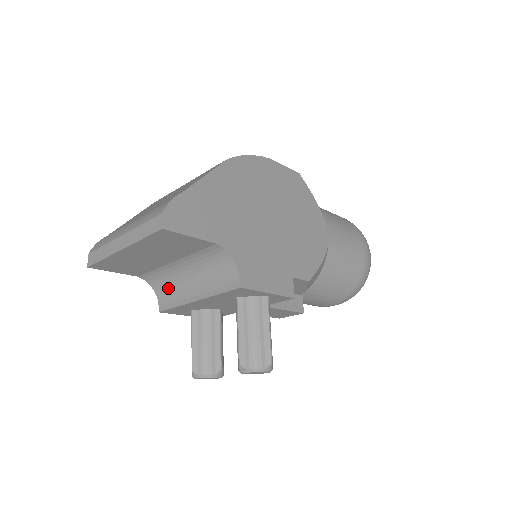
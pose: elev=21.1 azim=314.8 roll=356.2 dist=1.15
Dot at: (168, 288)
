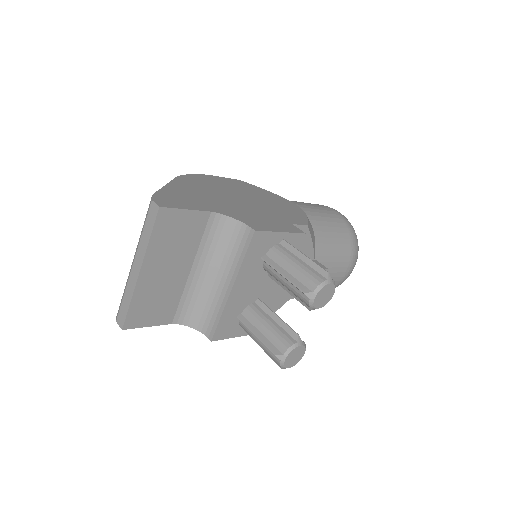
Dot at: (203, 311)
